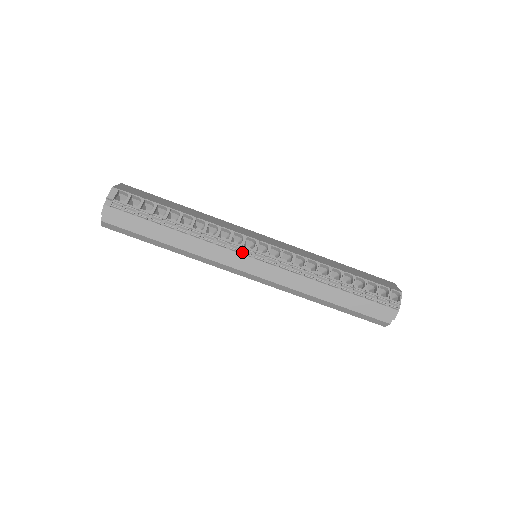
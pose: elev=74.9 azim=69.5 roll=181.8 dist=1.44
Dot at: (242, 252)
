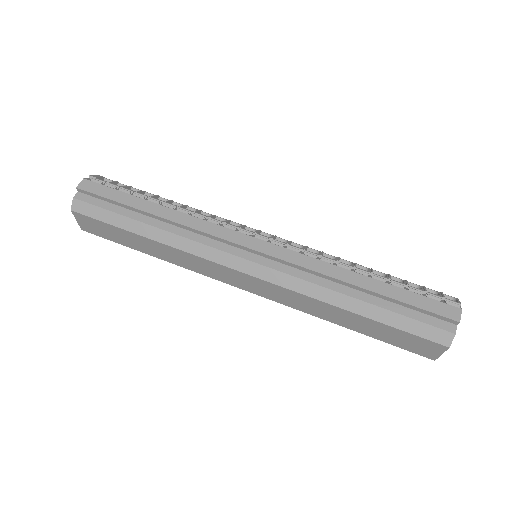
Dot at: (239, 229)
